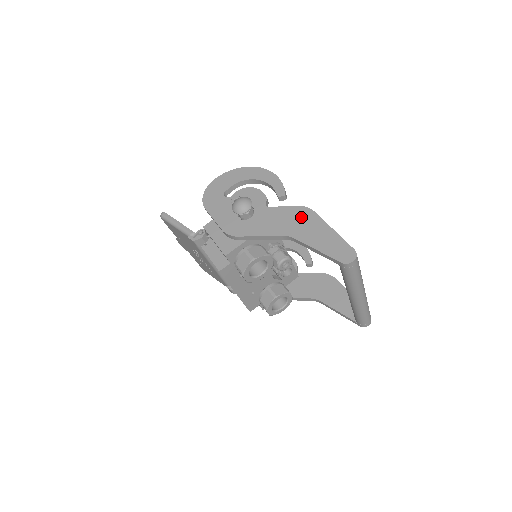
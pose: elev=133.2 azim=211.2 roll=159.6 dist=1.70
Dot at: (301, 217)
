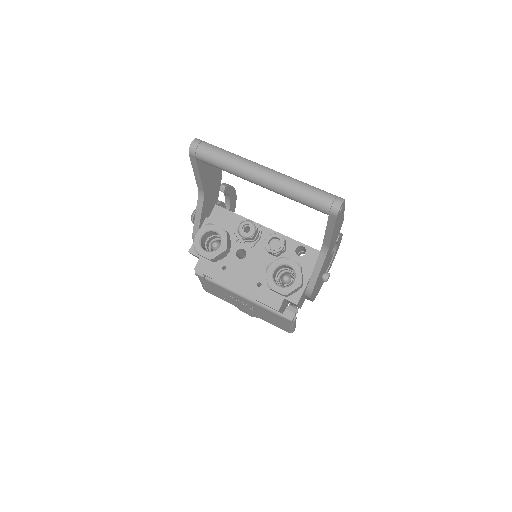
Dot at: occluded
